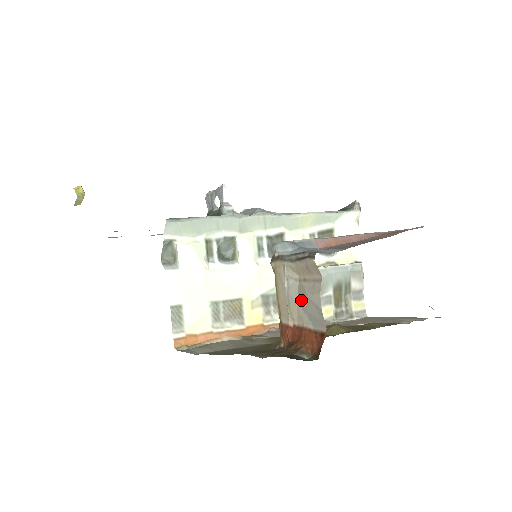
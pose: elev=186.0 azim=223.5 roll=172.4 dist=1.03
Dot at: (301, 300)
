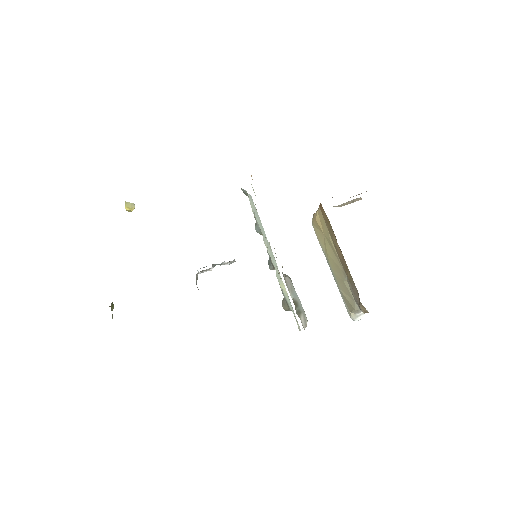
Dot at: occluded
